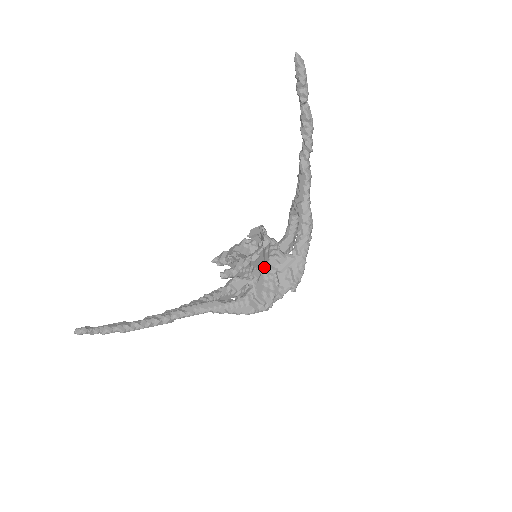
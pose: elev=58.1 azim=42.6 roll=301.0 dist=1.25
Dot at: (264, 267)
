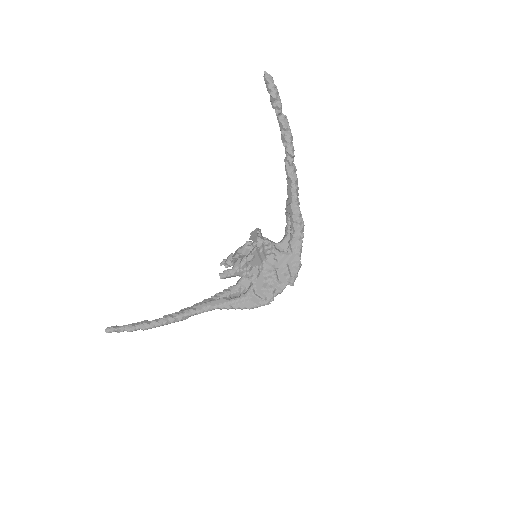
Dot at: (263, 265)
